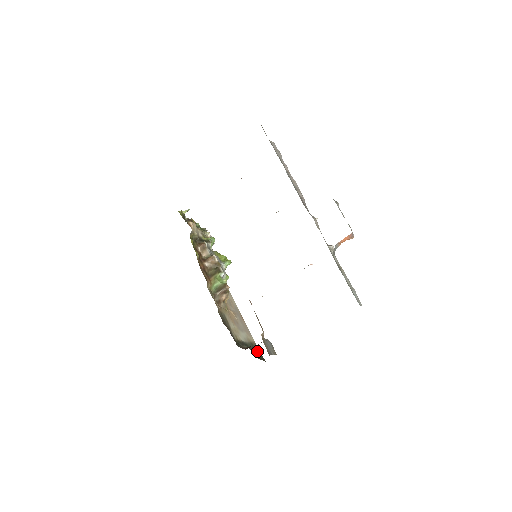
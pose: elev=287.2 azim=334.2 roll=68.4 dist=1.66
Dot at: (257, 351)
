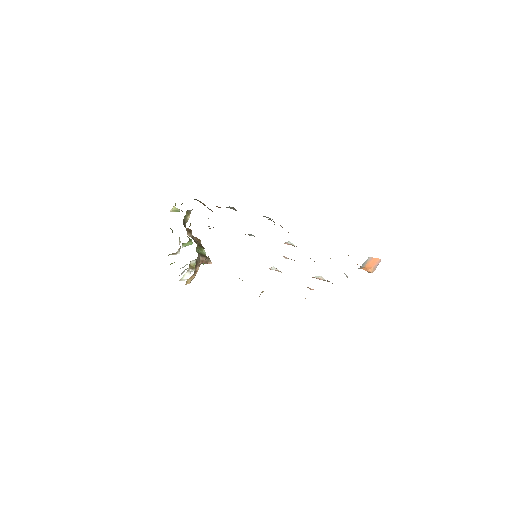
Dot at: occluded
